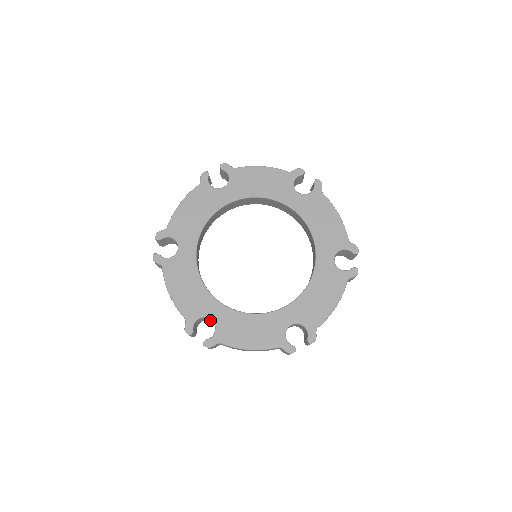
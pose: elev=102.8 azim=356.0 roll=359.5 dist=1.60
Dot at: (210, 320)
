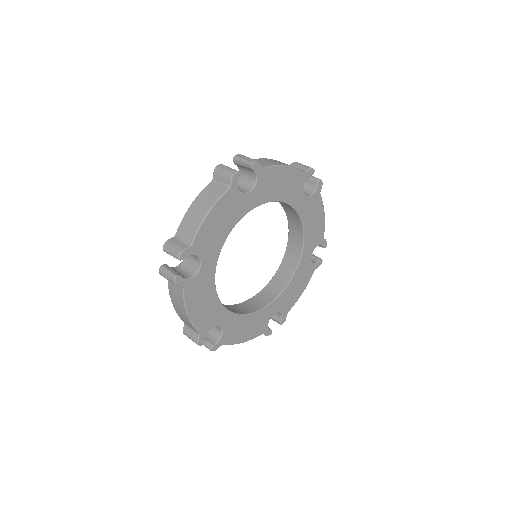
Dot at: occluded
